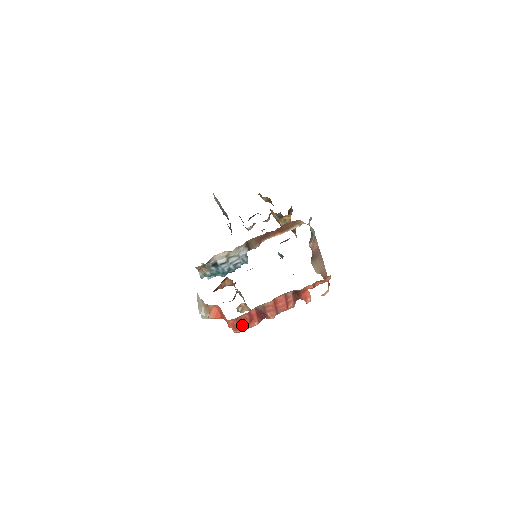
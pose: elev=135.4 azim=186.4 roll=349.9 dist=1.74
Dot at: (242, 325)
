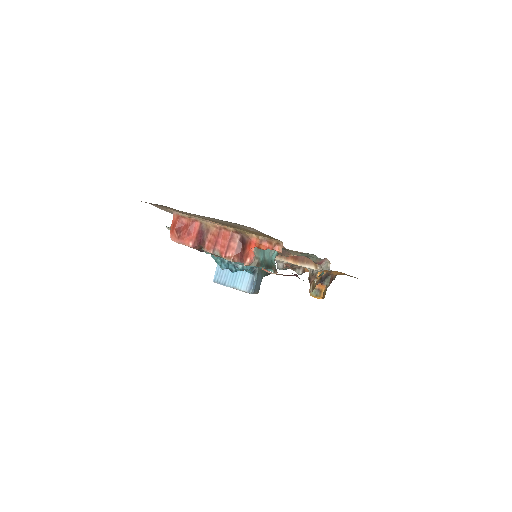
Dot at: (180, 231)
